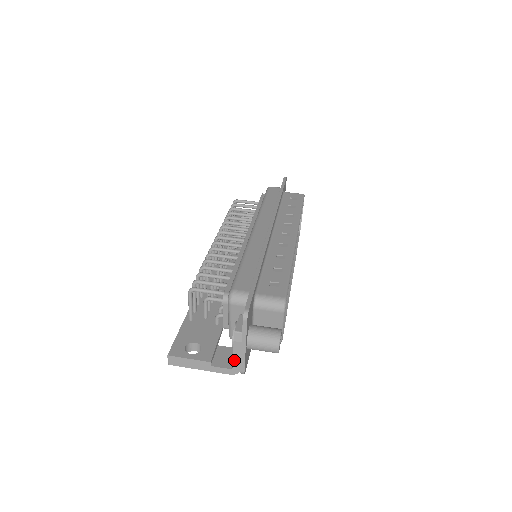
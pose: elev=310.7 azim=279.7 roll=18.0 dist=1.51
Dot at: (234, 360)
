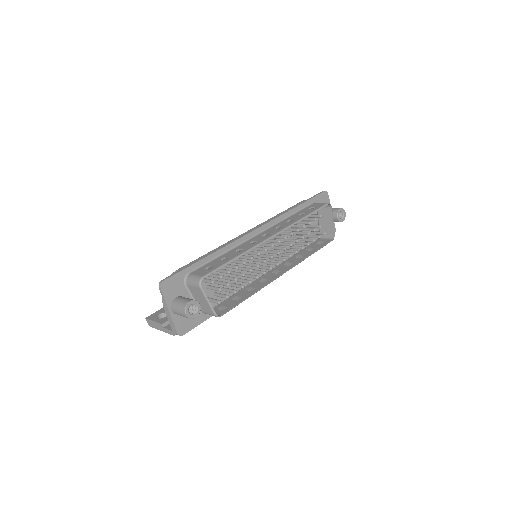
Dot at: (170, 323)
